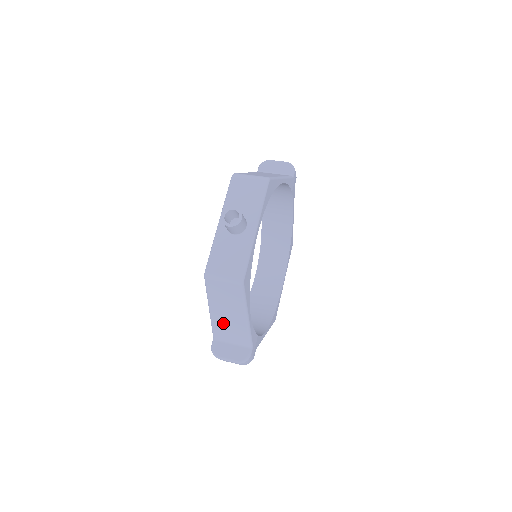
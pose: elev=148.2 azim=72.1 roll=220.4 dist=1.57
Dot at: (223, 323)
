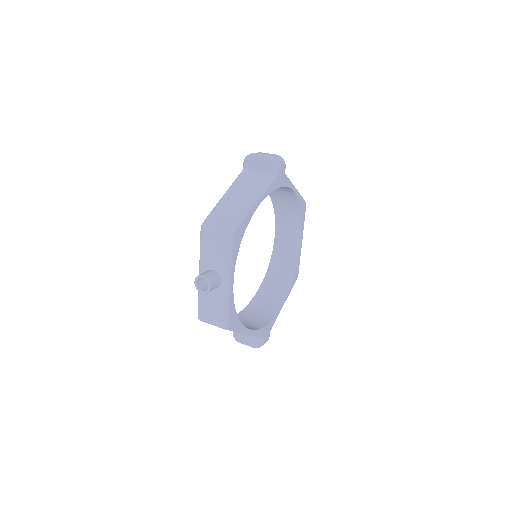
Dot at: occluded
